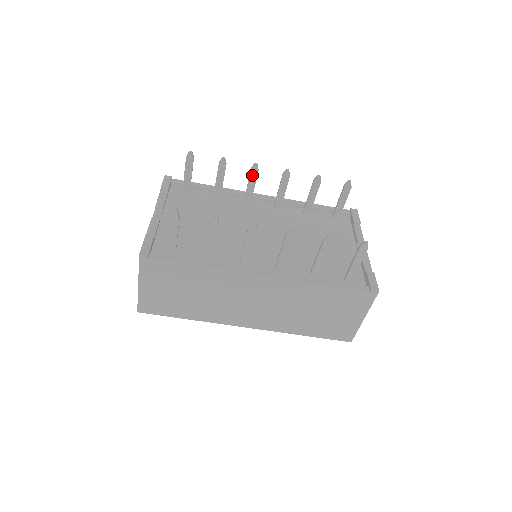
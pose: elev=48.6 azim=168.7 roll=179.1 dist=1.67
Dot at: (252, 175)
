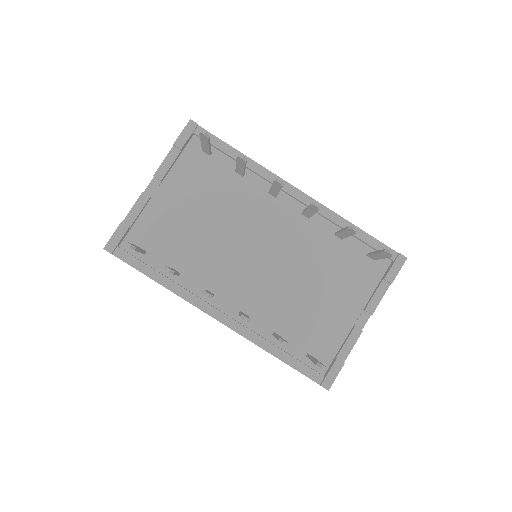
Dot at: (275, 185)
